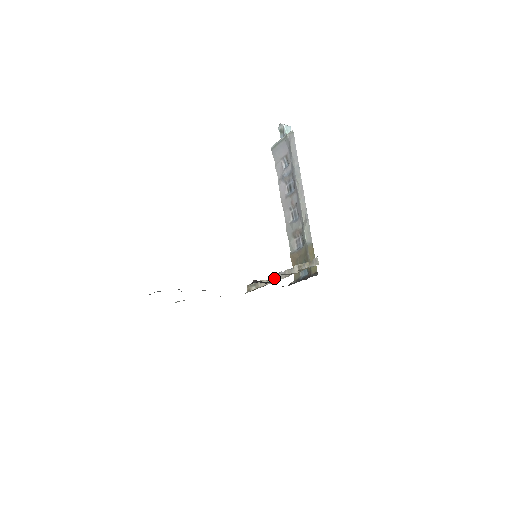
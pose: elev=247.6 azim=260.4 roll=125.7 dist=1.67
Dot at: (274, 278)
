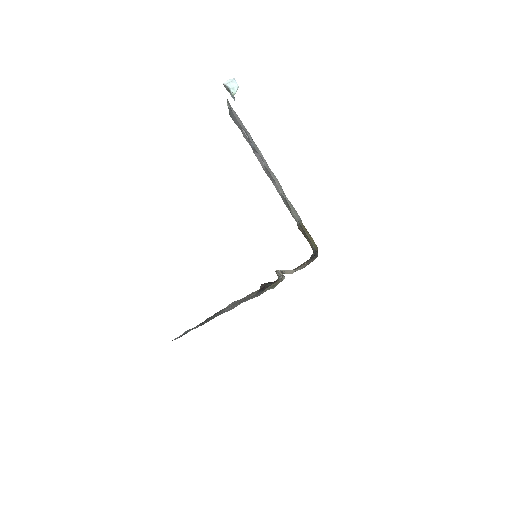
Dot at: occluded
